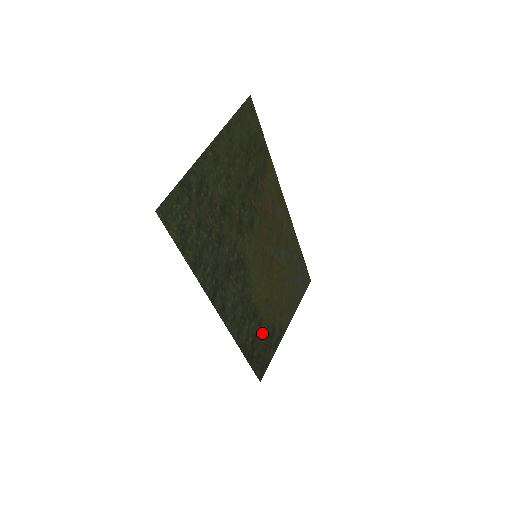
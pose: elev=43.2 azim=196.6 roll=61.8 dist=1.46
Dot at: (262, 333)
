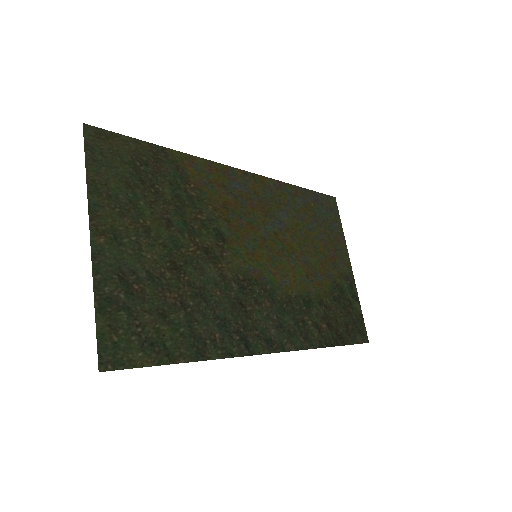
Dot at: (330, 305)
